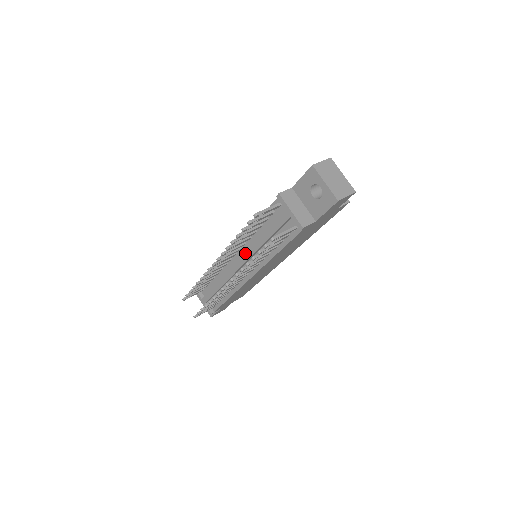
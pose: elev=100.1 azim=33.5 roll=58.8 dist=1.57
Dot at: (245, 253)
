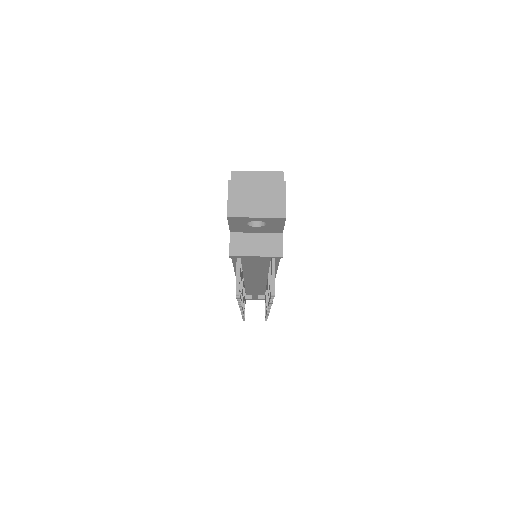
Dot at: occluded
